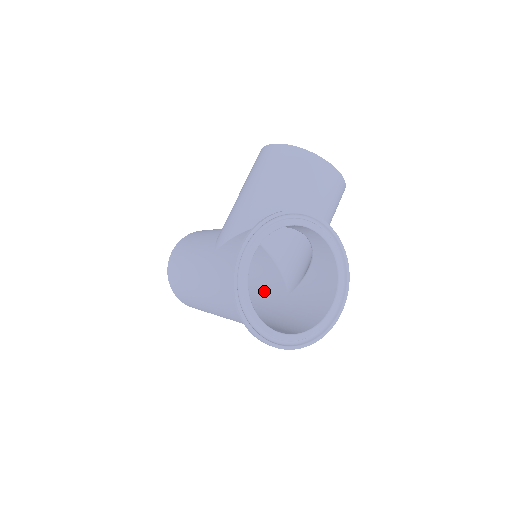
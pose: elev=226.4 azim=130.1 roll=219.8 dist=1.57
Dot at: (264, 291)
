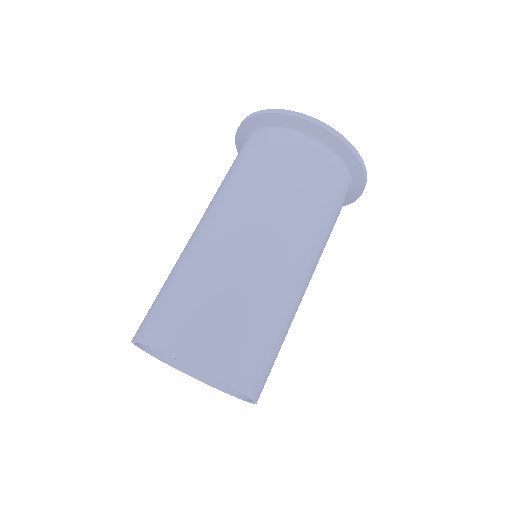
Dot at: occluded
